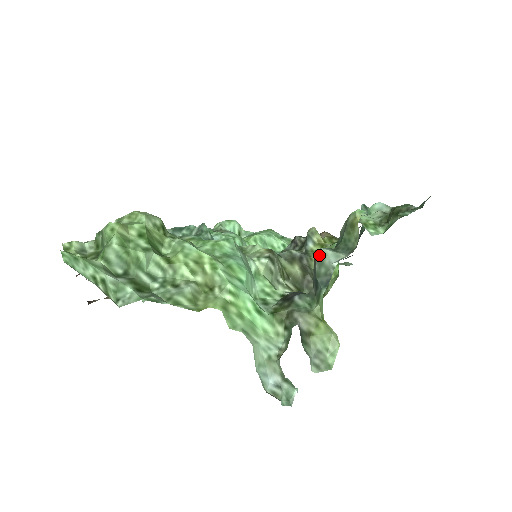
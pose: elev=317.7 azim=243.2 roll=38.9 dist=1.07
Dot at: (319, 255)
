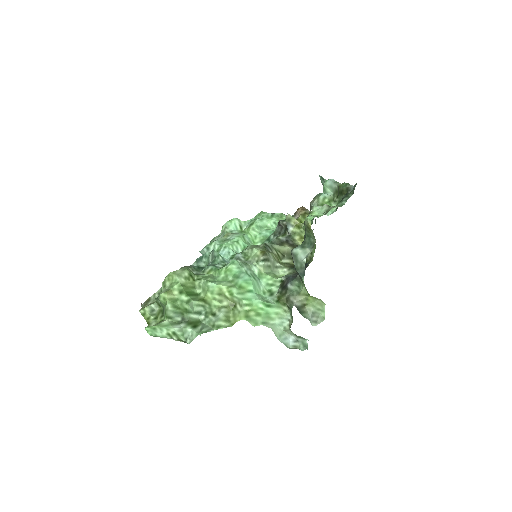
Dot at: (293, 255)
